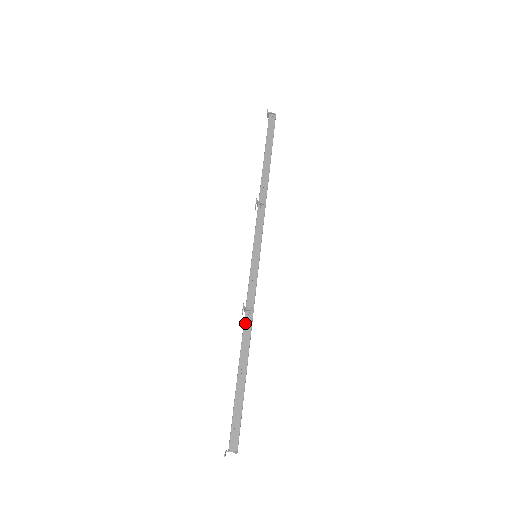
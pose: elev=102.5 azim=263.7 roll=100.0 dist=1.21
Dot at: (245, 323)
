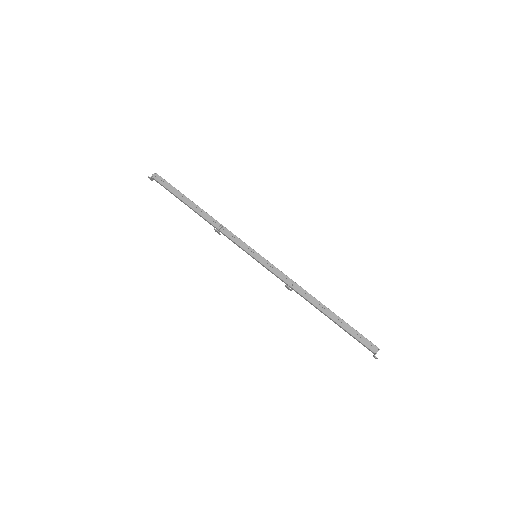
Dot at: (299, 292)
